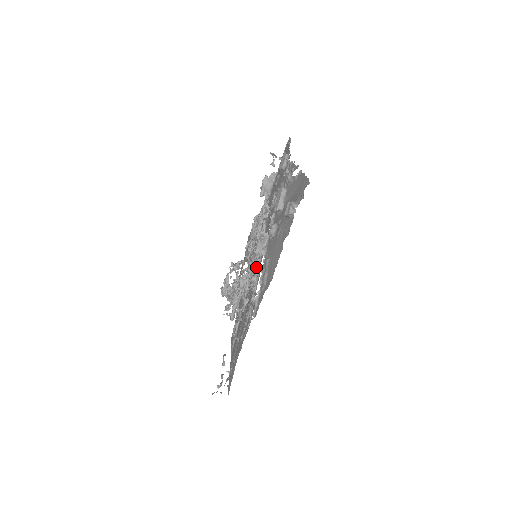
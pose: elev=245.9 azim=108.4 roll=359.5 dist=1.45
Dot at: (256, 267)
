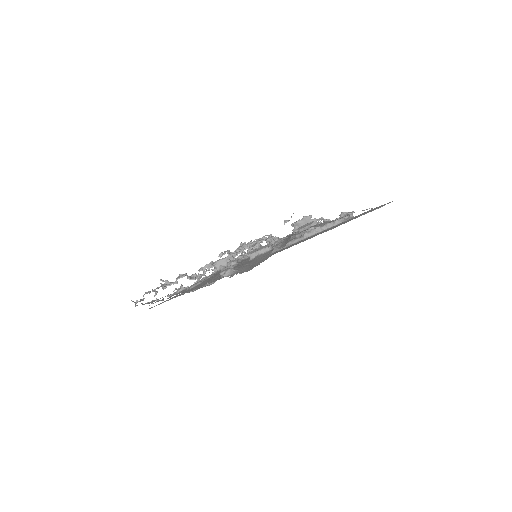
Dot at: occluded
